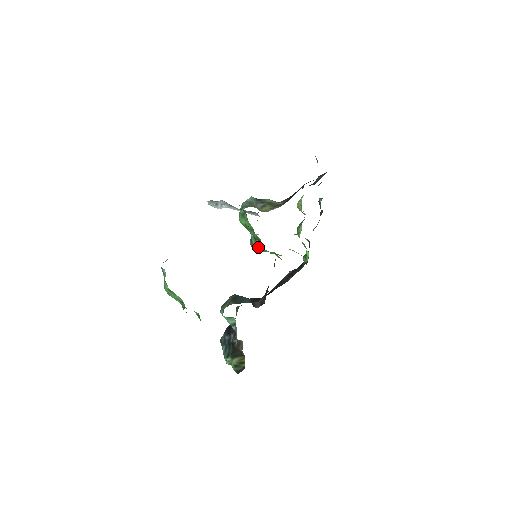
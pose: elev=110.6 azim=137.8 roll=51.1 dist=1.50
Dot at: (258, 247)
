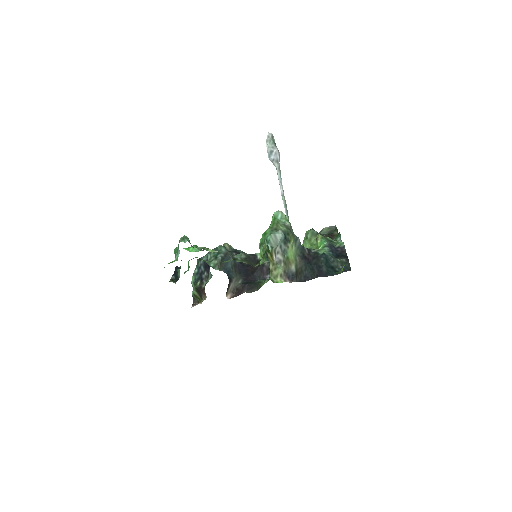
Dot at: (261, 258)
